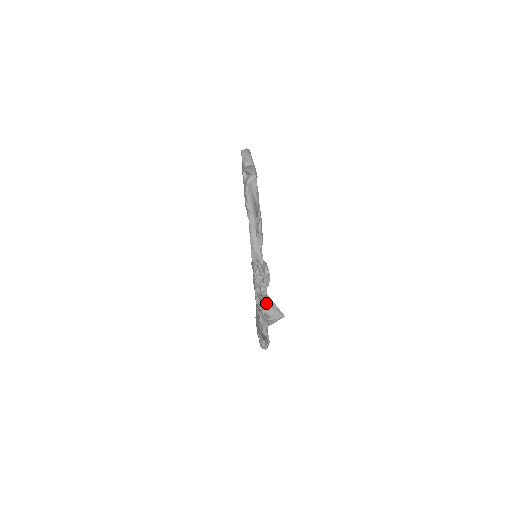
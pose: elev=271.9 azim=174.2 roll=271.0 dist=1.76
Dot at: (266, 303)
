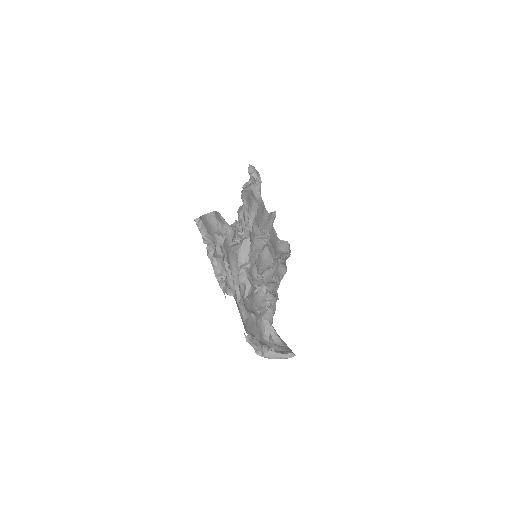
Dot at: (276, 341)
